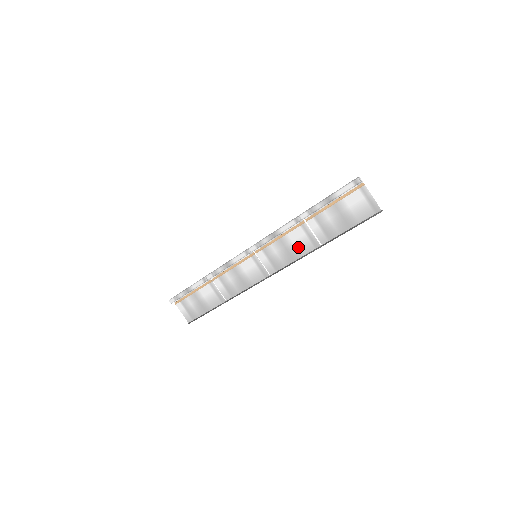
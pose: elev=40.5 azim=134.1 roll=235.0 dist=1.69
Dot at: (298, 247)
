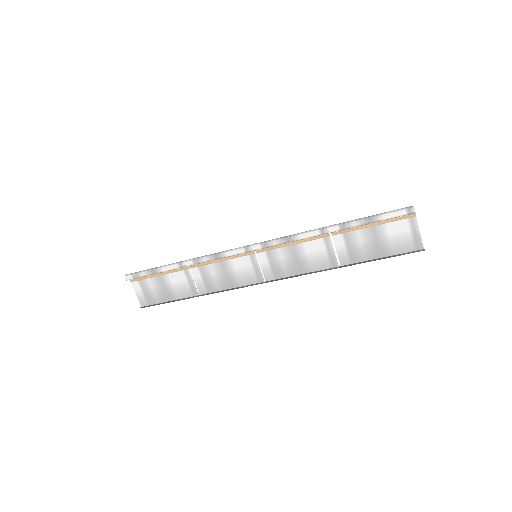
Dot at: (311, 260)
